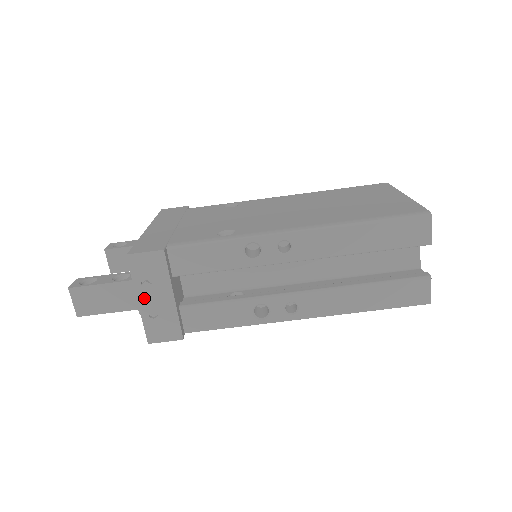
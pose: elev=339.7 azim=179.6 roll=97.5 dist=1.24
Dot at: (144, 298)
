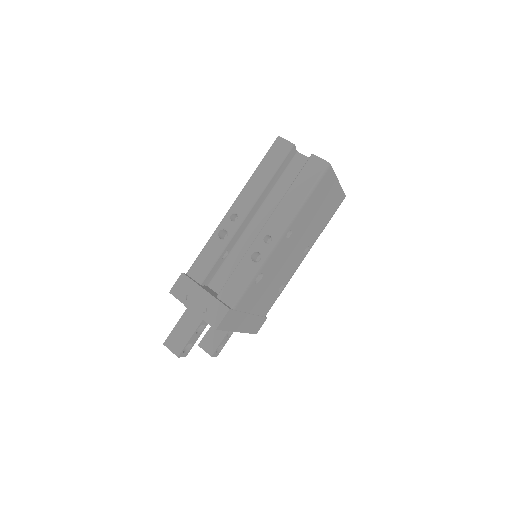
Dot at: (193, 306)
